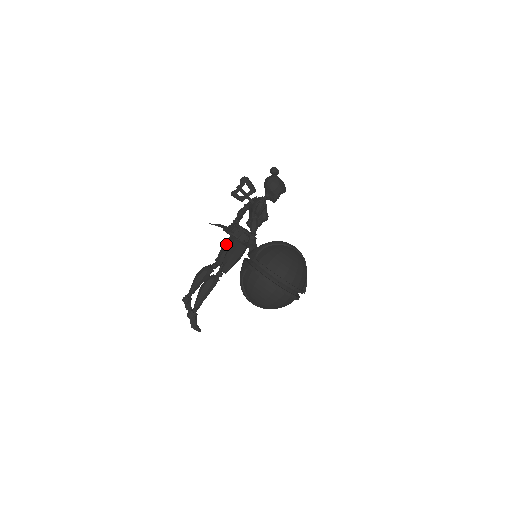
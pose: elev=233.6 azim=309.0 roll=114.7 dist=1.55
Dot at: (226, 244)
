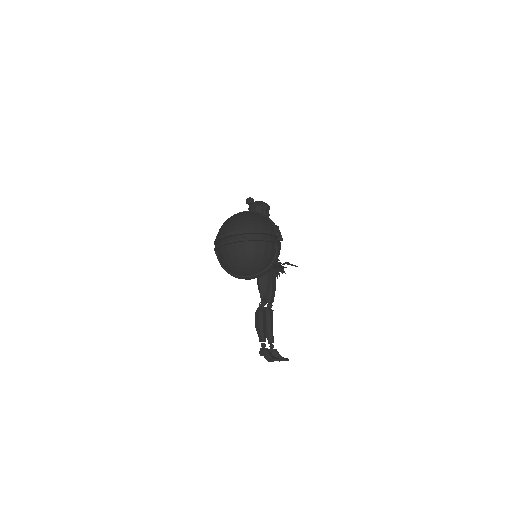
Dot at: occluded
